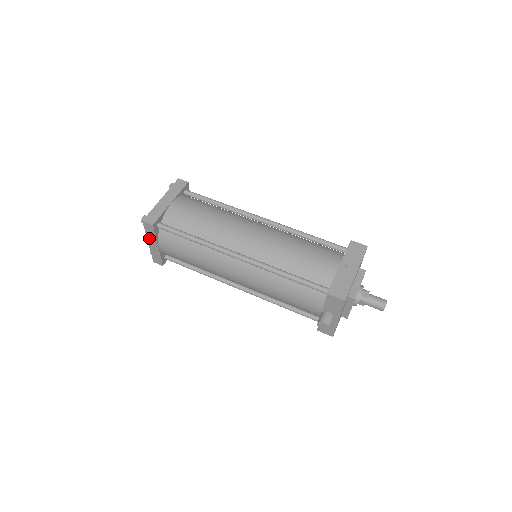
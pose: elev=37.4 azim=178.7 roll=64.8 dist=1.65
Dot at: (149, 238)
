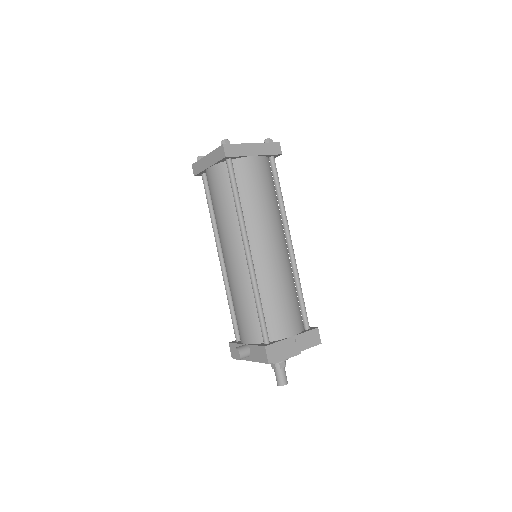
Dot at: (211, 155)
